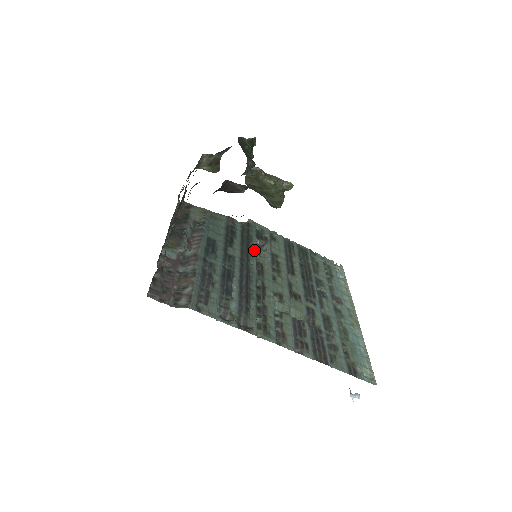
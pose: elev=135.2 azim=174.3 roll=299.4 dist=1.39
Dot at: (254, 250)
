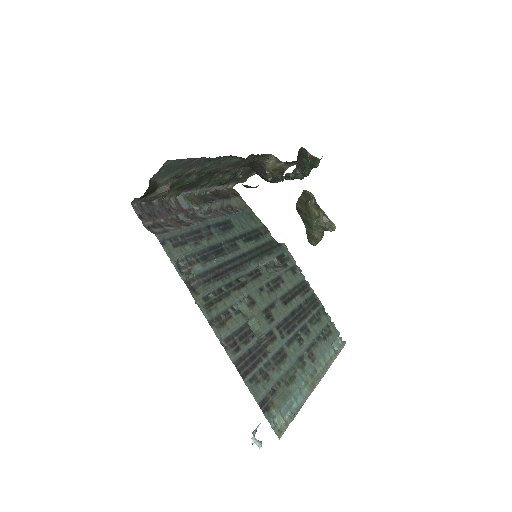
Dot at: (264, 260)
